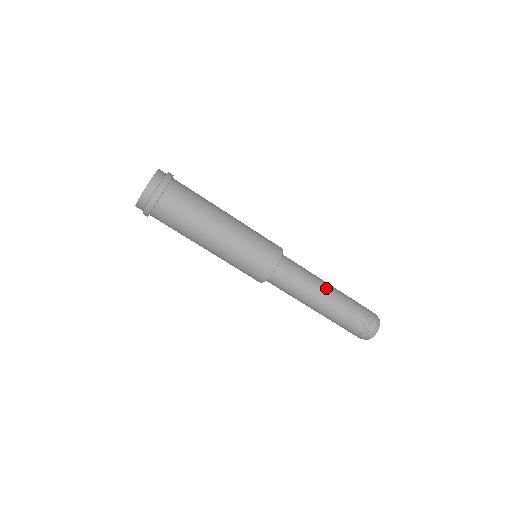
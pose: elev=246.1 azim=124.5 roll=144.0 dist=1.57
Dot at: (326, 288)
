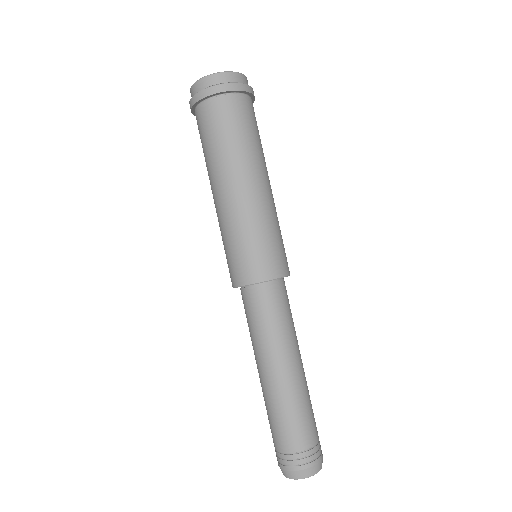
Dot at: occluded
